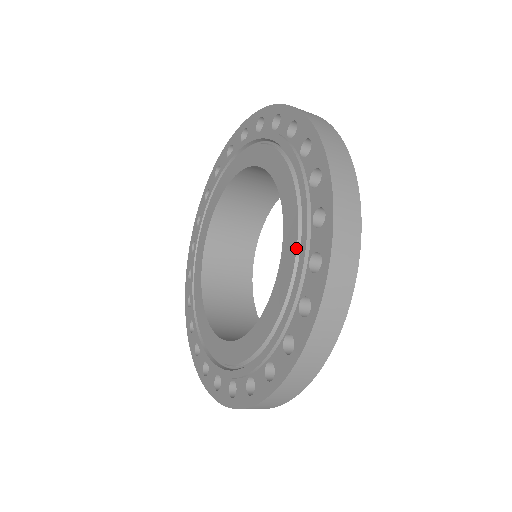
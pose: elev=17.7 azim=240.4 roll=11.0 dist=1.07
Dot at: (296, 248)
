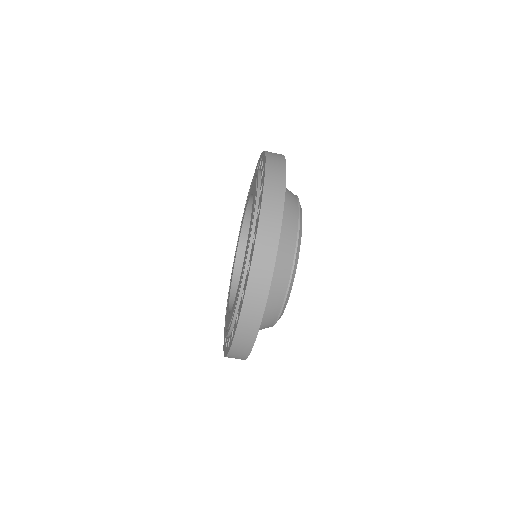
Dot at: (254, 179)
